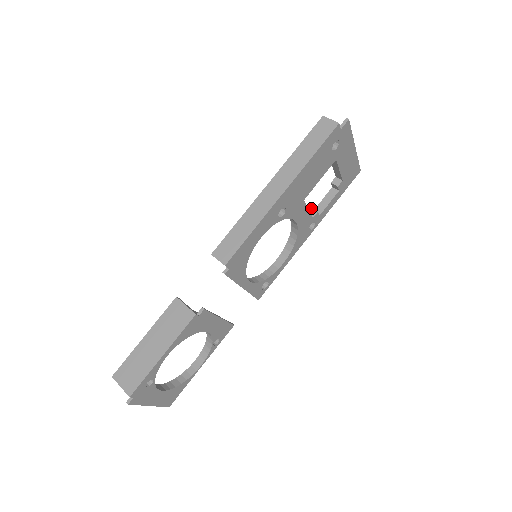
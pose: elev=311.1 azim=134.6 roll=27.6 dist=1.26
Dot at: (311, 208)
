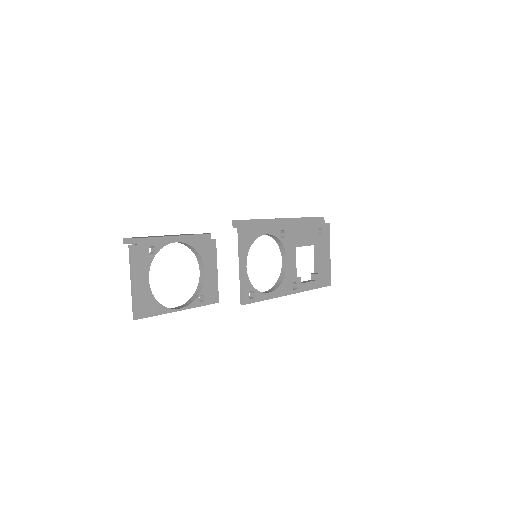
Dot at: occluded
